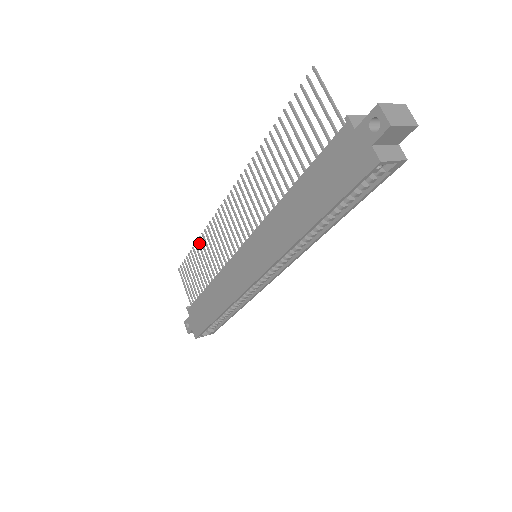
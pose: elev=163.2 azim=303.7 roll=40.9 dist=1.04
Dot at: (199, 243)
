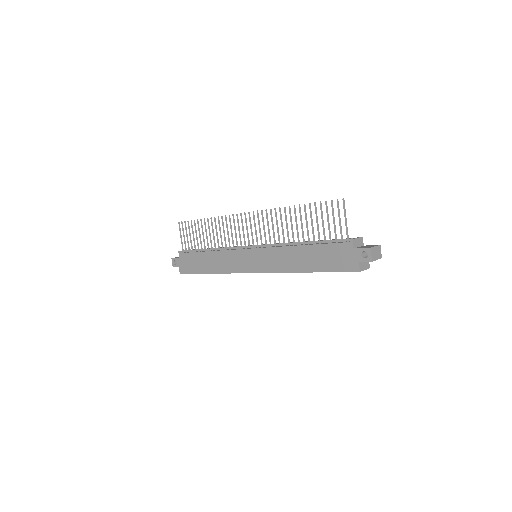
Dot at: (208, 220)
